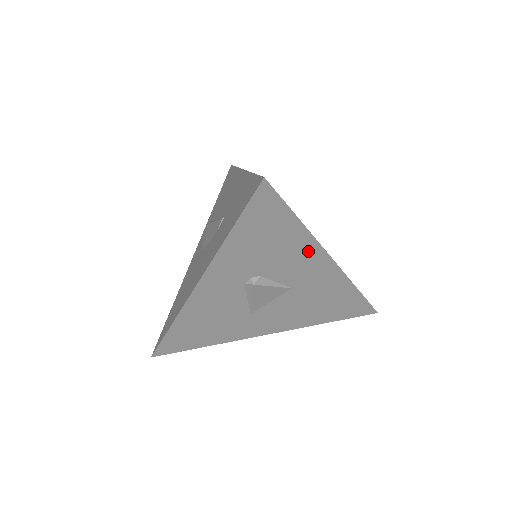
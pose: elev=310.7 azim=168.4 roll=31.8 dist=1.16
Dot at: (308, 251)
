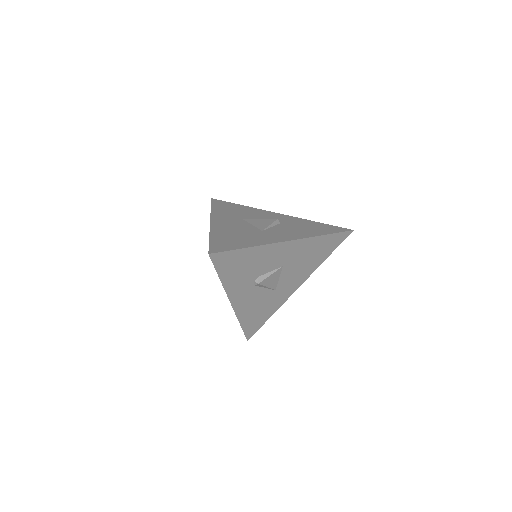
Dot at: (270, 250)
